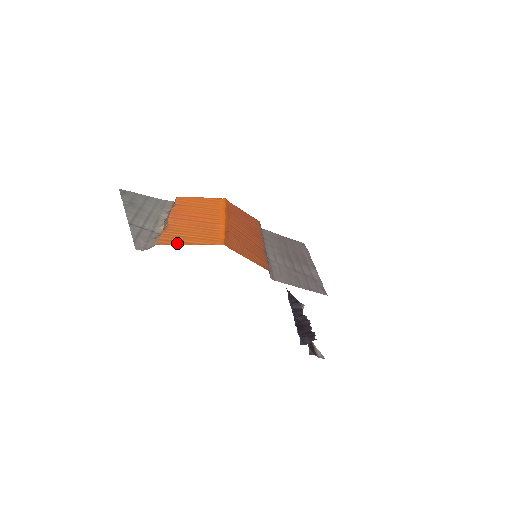
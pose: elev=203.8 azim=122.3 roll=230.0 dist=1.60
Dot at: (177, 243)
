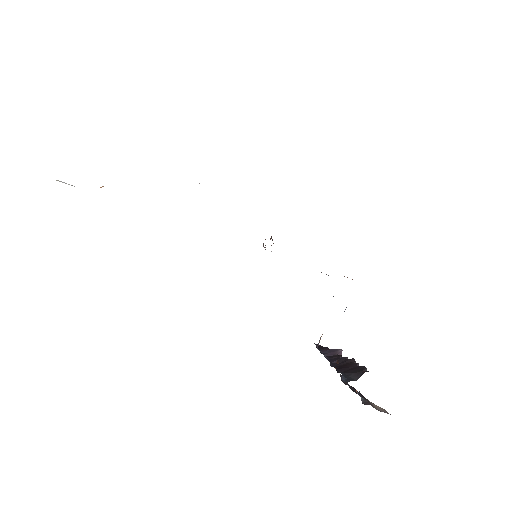
Dot at: occluded
